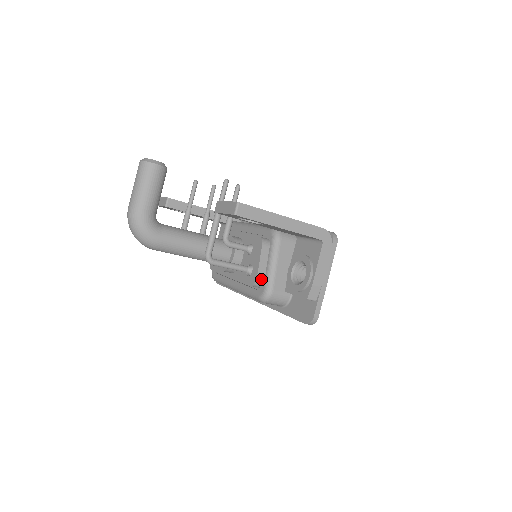
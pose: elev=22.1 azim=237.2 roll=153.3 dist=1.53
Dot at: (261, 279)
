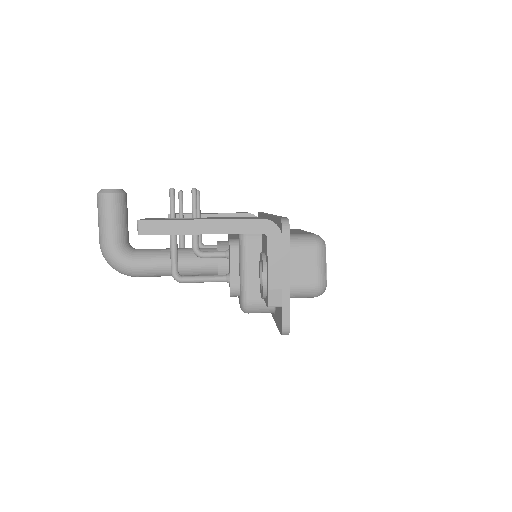
Dot at: (237, 288)
